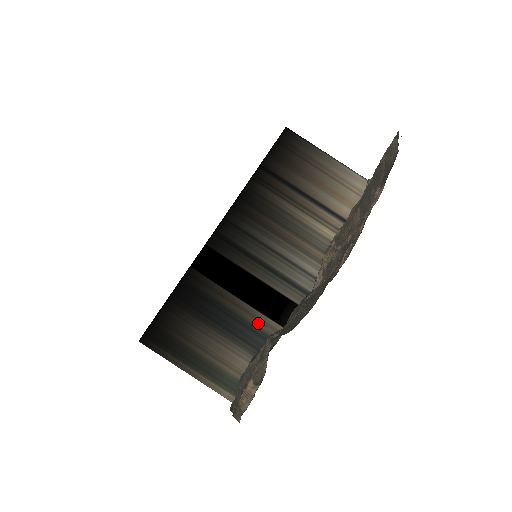
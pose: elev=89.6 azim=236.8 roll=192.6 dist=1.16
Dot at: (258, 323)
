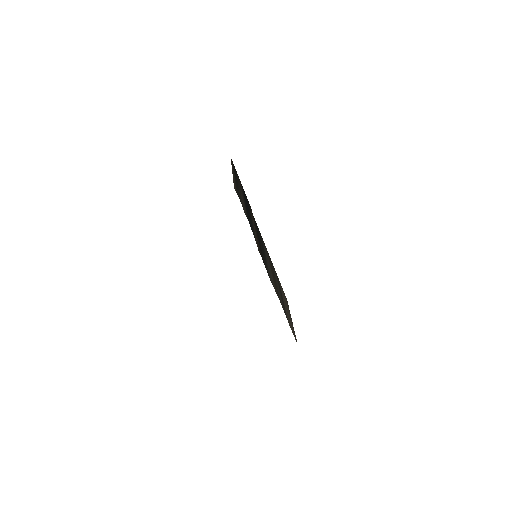
Dot at: (254, 232)
